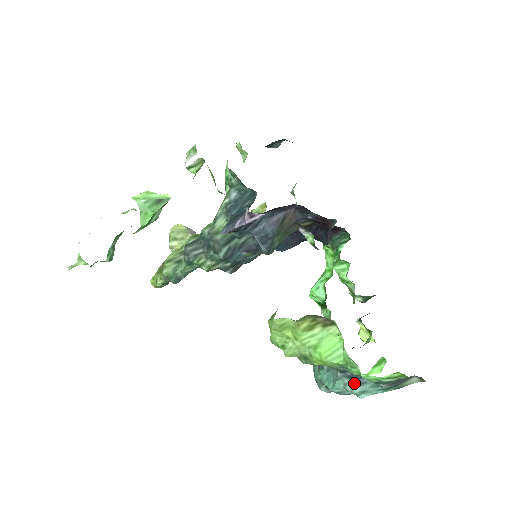
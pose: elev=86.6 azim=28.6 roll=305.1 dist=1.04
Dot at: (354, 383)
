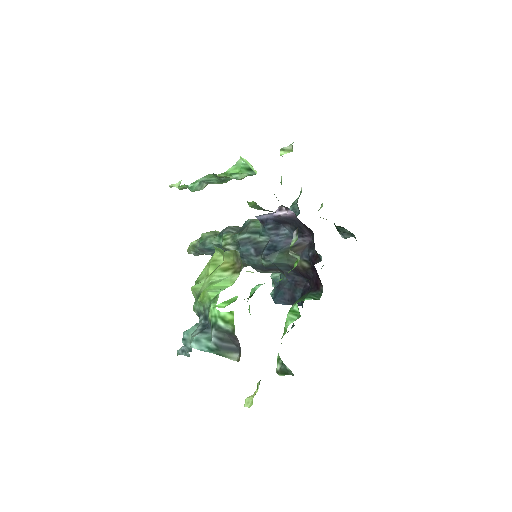
Dot at: (201, 331)
